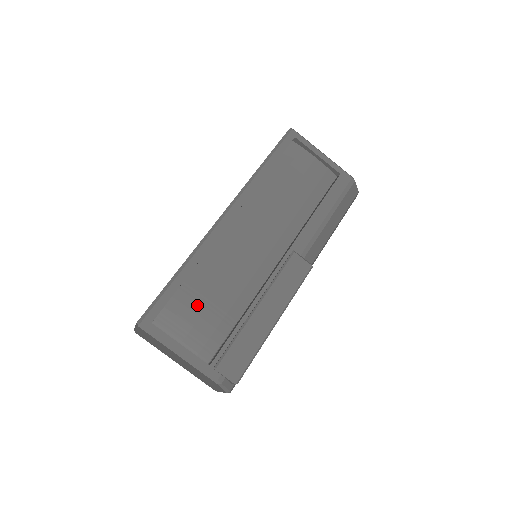
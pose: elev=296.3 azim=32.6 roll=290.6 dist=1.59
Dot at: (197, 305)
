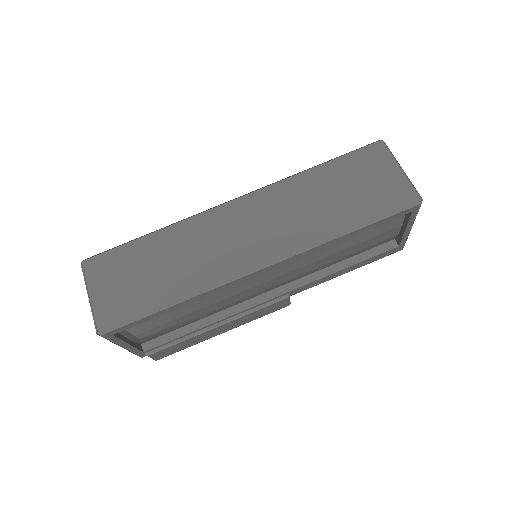
Dot at: (167, 318)
